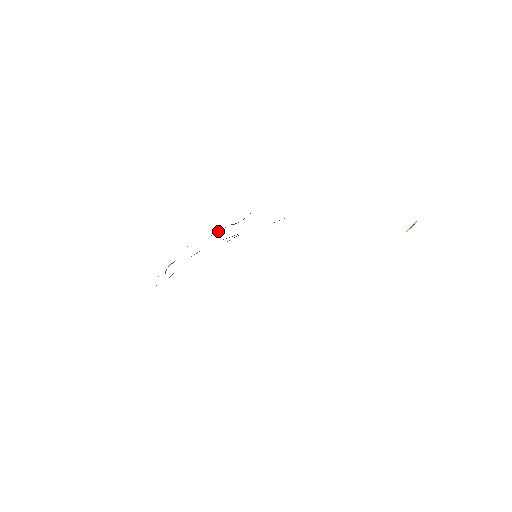
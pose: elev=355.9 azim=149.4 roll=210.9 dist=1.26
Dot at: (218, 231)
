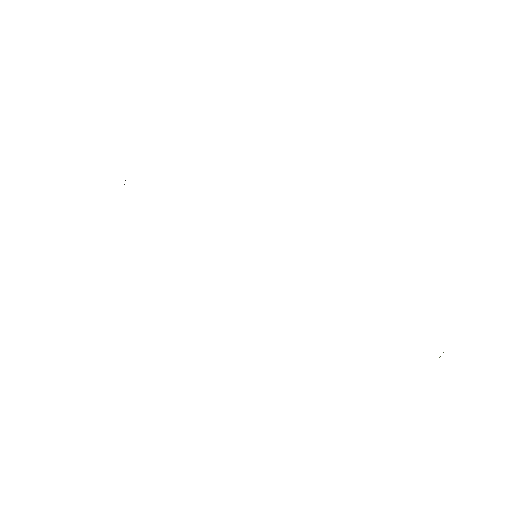
Dot at: occluded
